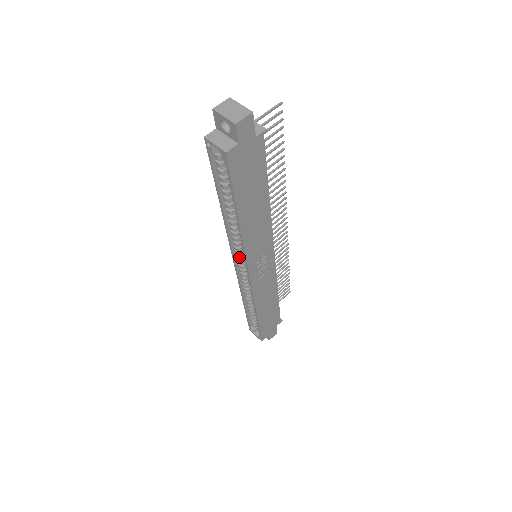
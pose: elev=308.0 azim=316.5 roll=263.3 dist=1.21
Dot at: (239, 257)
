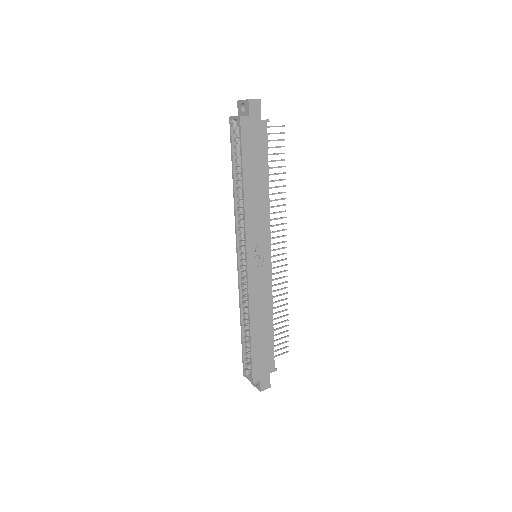
Dot at: (241, 247)
